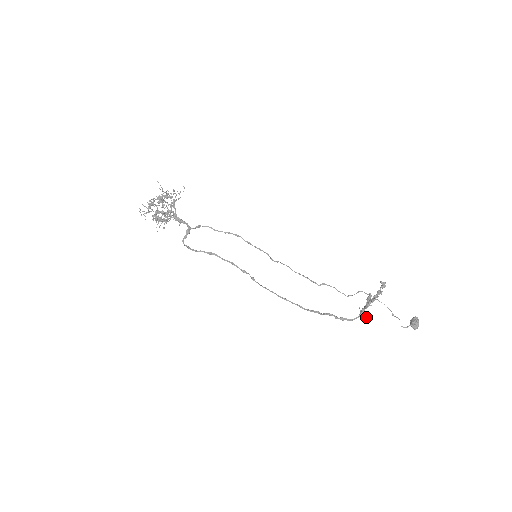
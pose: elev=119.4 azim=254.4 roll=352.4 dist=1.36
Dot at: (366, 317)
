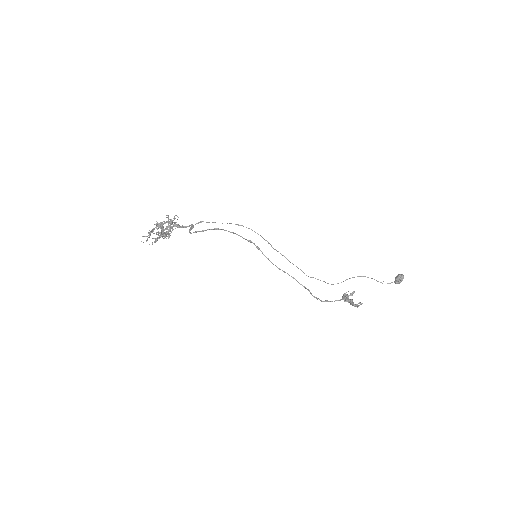
Dot at: occluded
